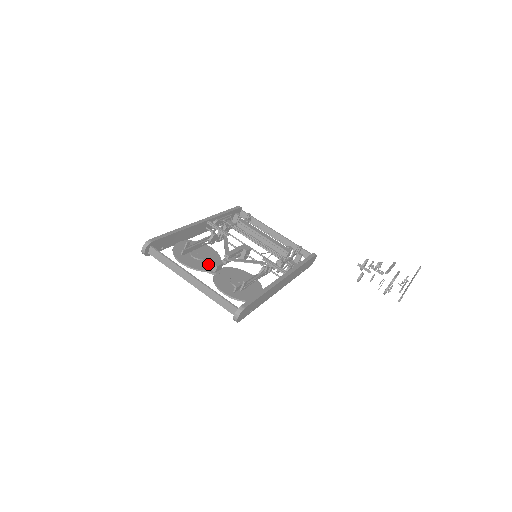
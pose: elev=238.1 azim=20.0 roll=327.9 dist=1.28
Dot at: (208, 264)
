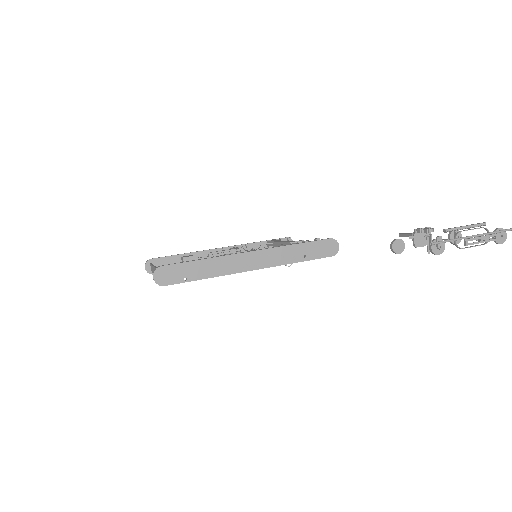
Dot at: (182, 261)
